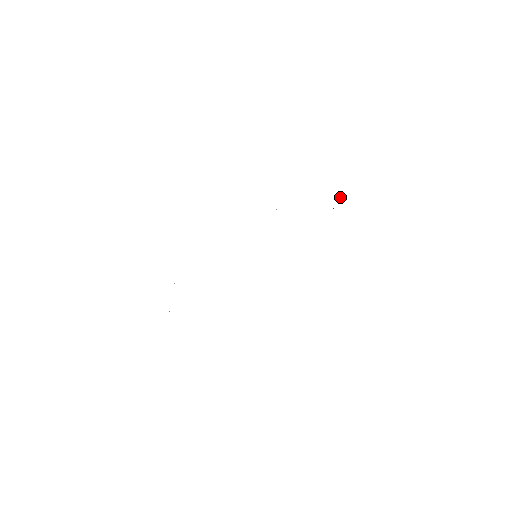
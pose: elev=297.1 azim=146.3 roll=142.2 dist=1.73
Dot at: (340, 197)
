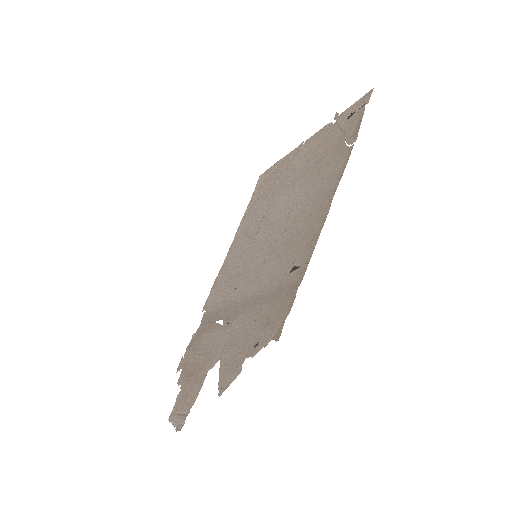
Dot at: (363, 105)
